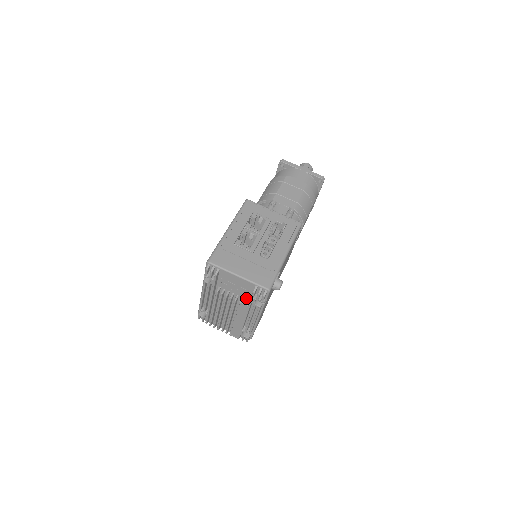
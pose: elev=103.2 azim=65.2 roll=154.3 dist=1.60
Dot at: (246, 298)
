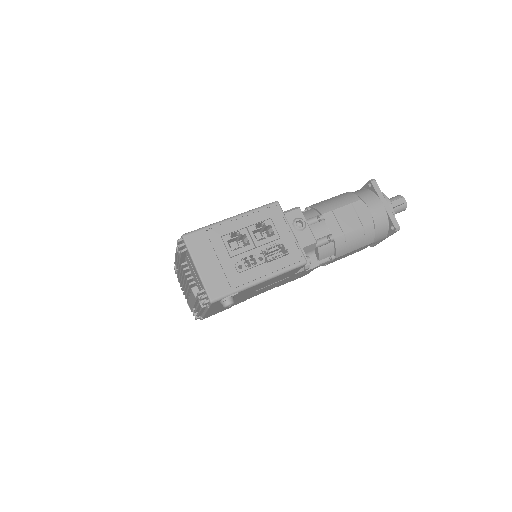
Dot at: (199, 290)
